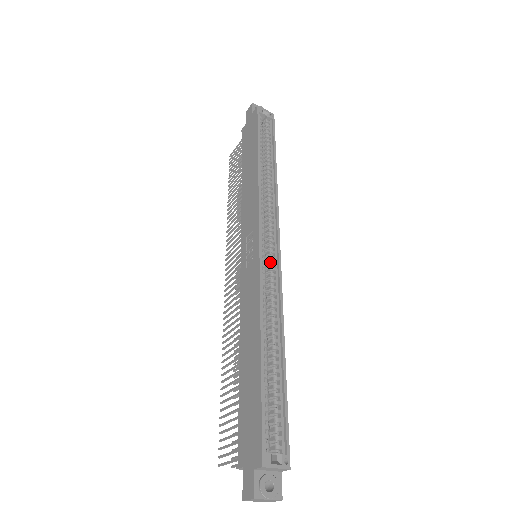
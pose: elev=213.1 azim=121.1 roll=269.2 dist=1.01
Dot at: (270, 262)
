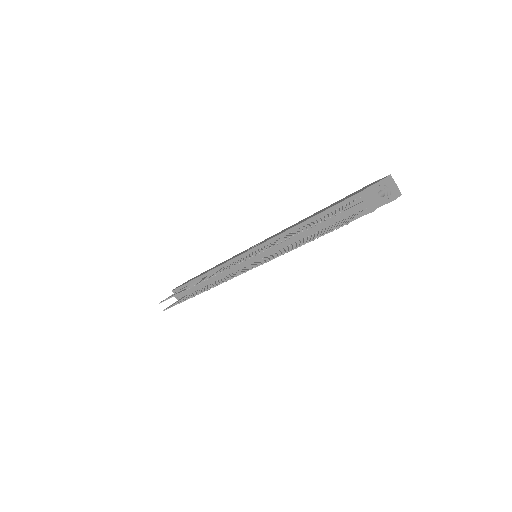
Dot at: occluded
